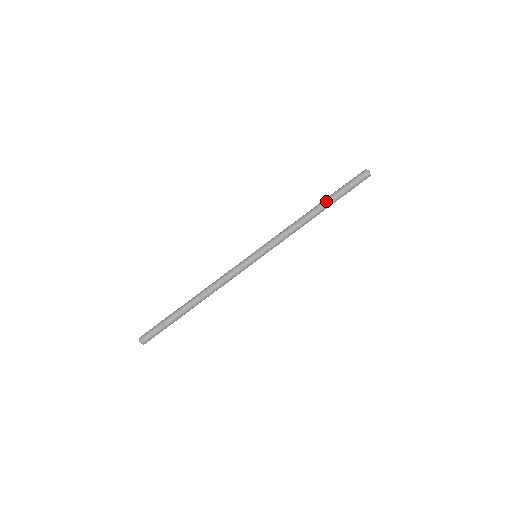
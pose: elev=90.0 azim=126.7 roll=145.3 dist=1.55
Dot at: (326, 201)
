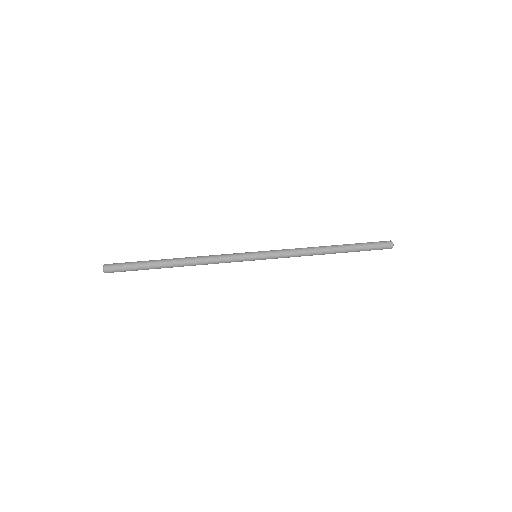
Dot at: (342, 245)
